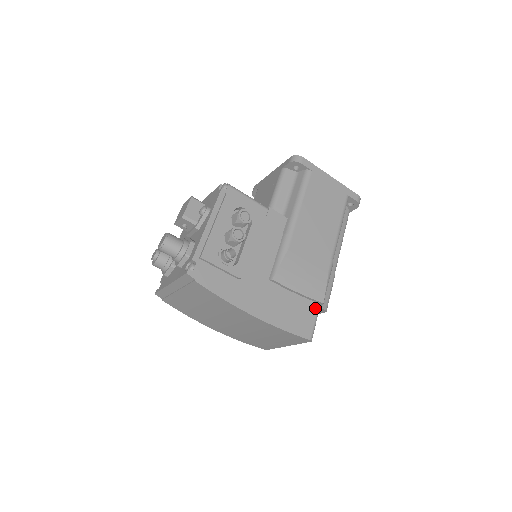
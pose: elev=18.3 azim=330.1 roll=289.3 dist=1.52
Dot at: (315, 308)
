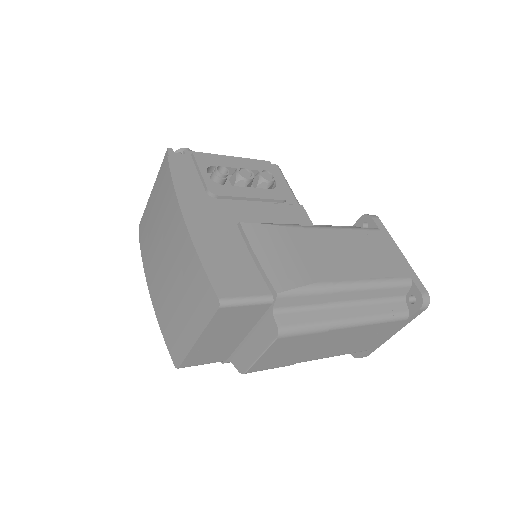
Dot at: (262, 291)
